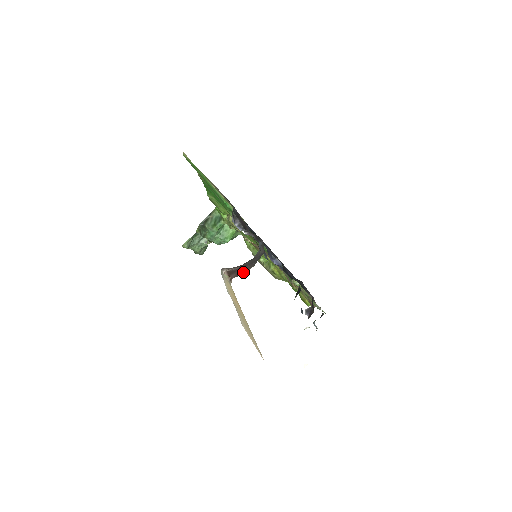
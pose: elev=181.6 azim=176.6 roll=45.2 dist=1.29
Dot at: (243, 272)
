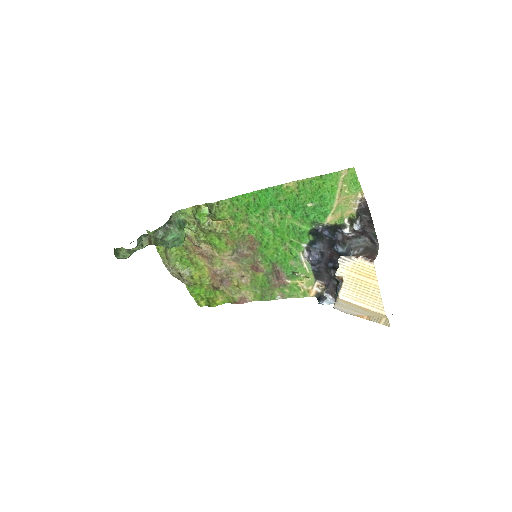
Dot at: (375, 256)
